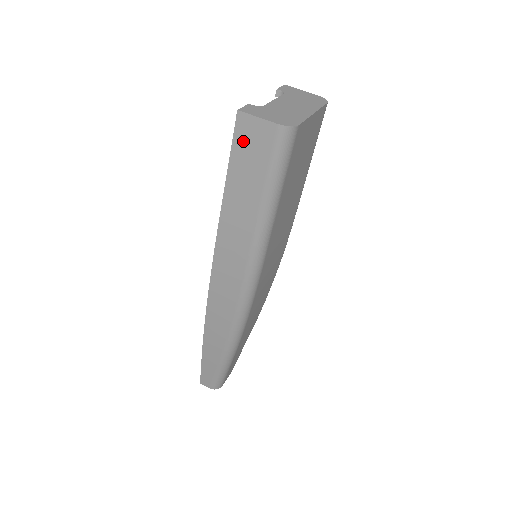
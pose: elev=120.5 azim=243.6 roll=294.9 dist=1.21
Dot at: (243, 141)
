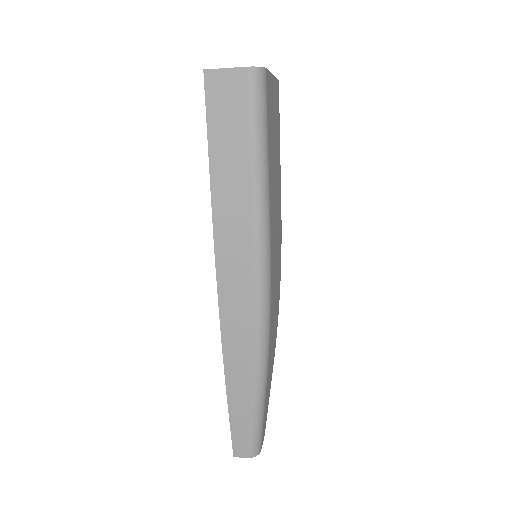
Dot at: (216, 99)
